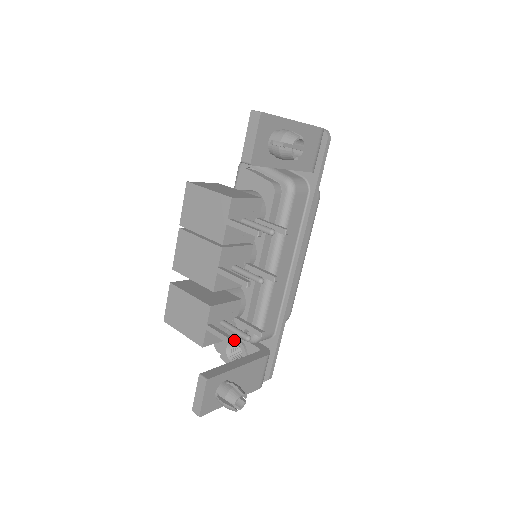
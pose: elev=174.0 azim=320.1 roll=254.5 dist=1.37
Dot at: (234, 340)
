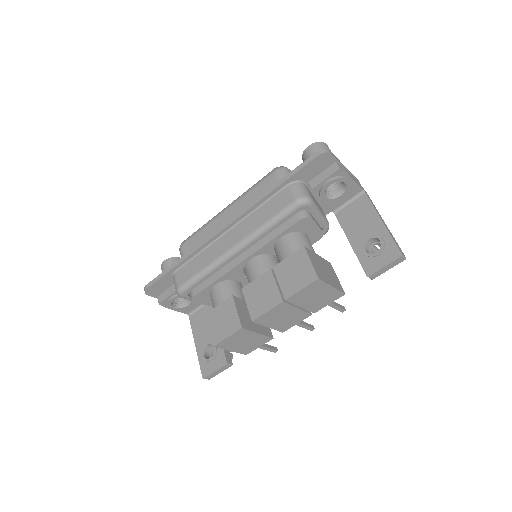
Dot at: (277, 349)
